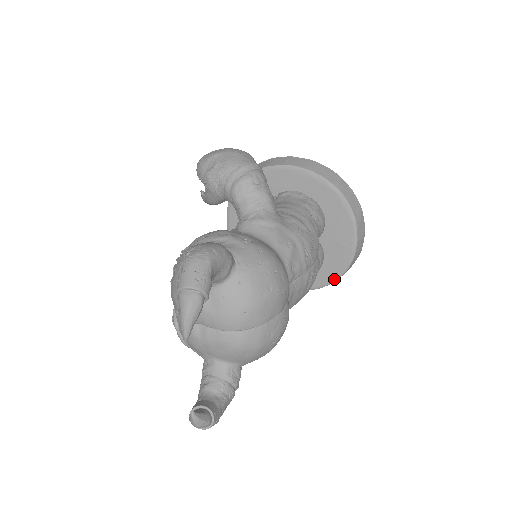
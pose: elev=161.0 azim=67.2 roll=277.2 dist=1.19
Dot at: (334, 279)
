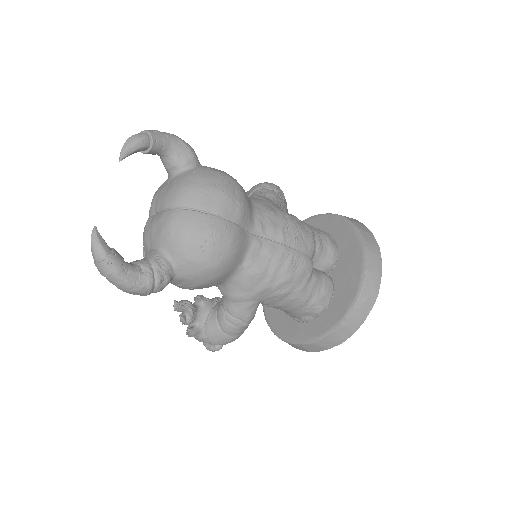
Dot at: (341, 319)
